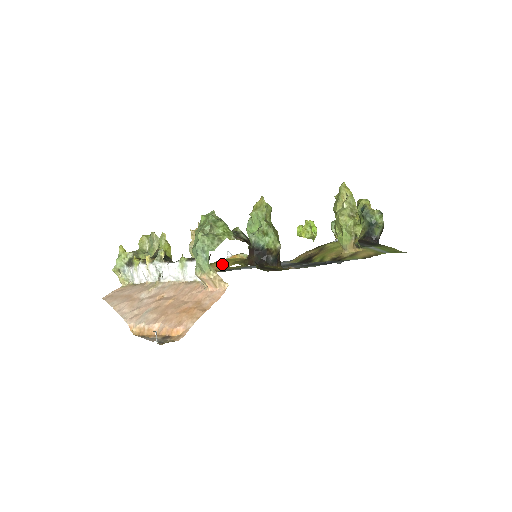
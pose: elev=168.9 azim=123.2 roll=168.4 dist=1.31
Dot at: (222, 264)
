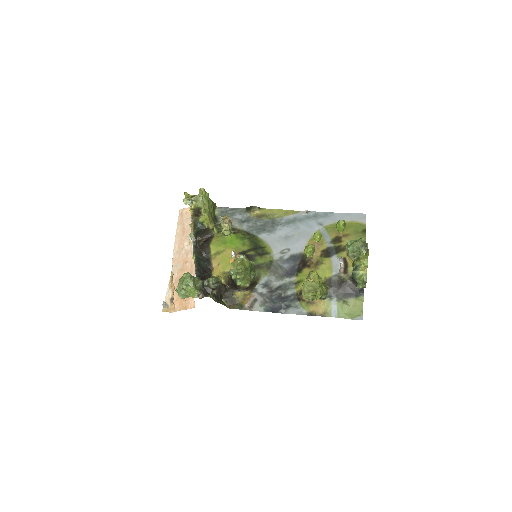
Dot at: (219, 267)
